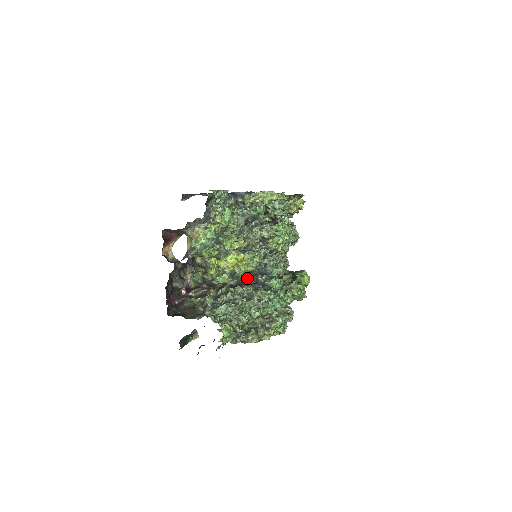
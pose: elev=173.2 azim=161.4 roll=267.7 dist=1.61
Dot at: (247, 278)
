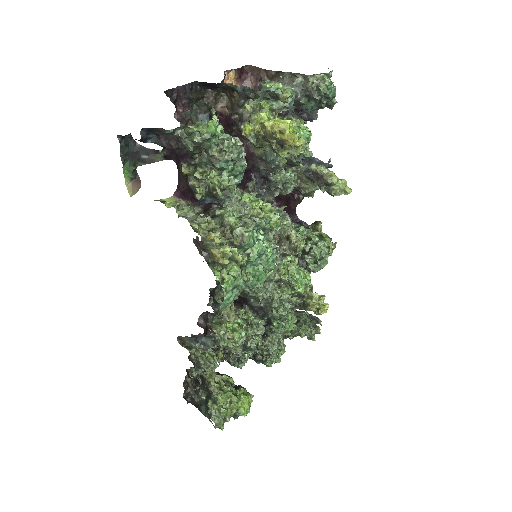
Dot at: occluded
